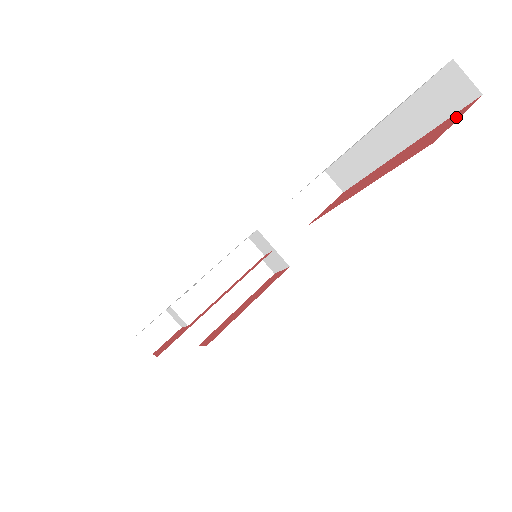
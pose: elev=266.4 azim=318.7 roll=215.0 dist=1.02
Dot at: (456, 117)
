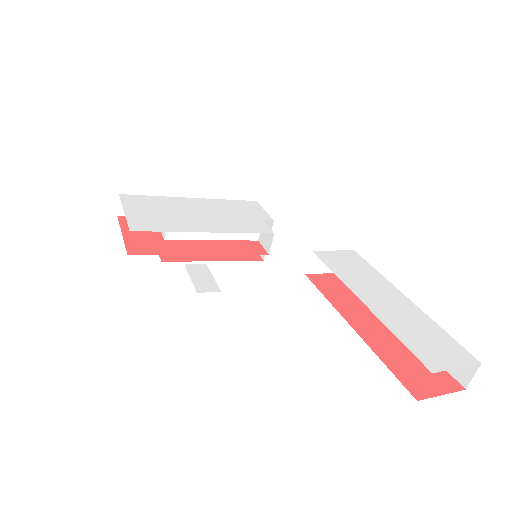
Dot at: (442, 385)
